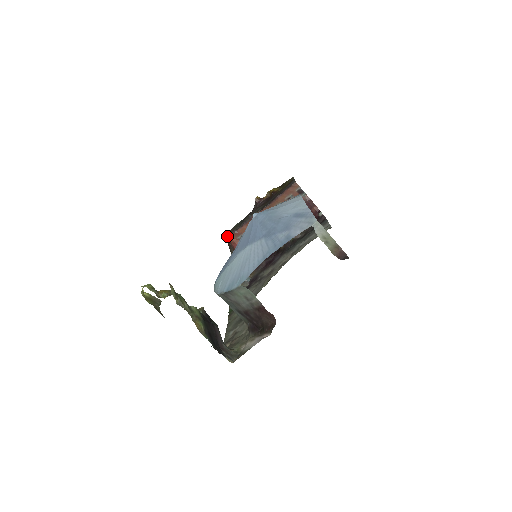
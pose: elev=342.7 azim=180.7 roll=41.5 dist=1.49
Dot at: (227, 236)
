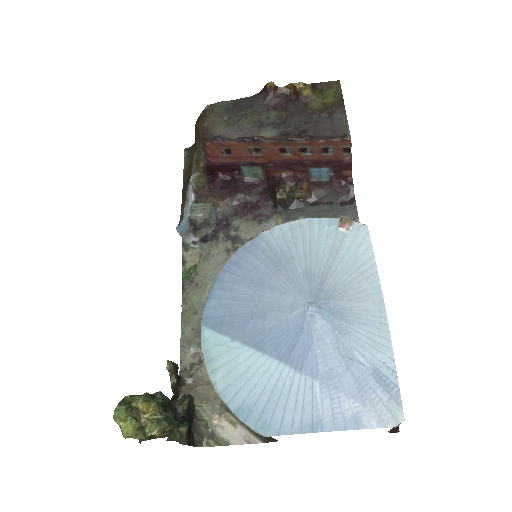
Dot at: (201, 124)
